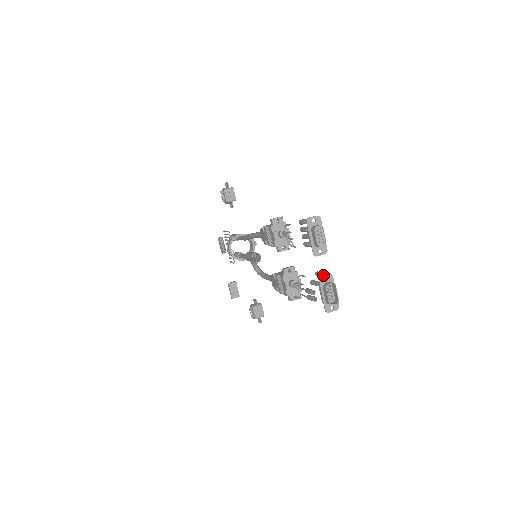
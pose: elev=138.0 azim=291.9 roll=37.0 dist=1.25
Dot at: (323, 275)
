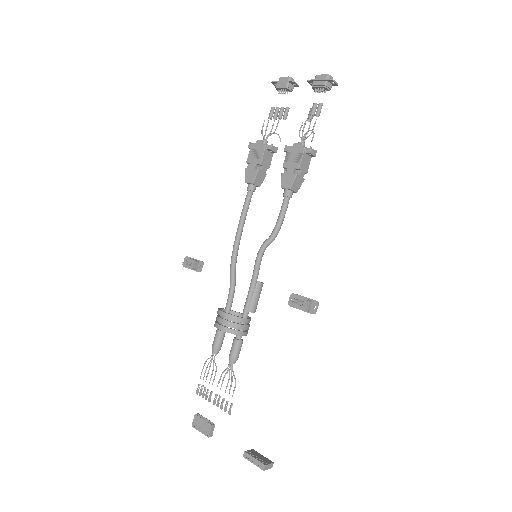
Dot at: (309, 82)
